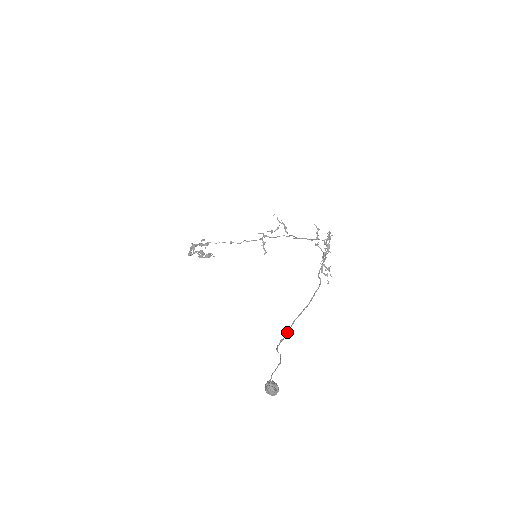
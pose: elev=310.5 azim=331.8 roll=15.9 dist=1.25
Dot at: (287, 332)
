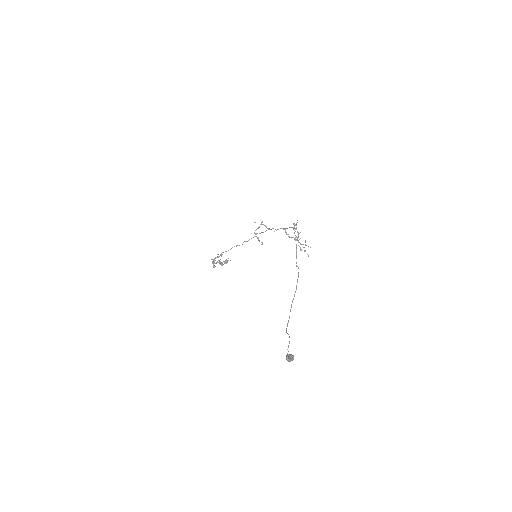
Dot at: (289, 316)
